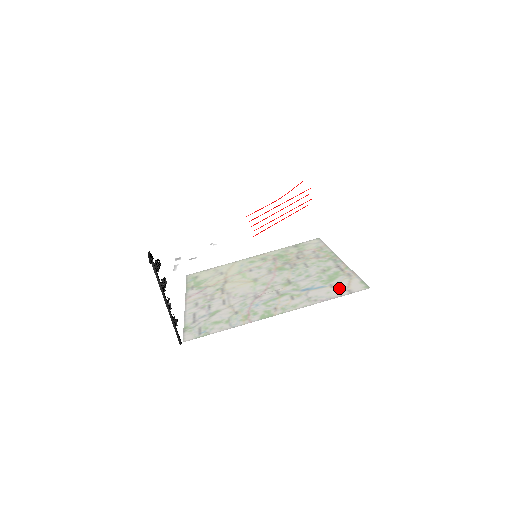
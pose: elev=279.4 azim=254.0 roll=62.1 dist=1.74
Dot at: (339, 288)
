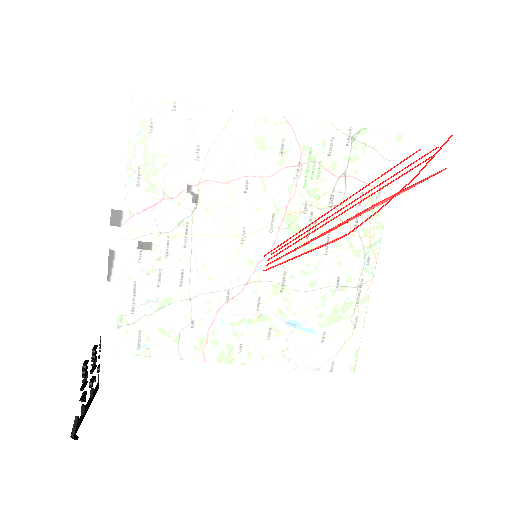
Dot at: occluded
